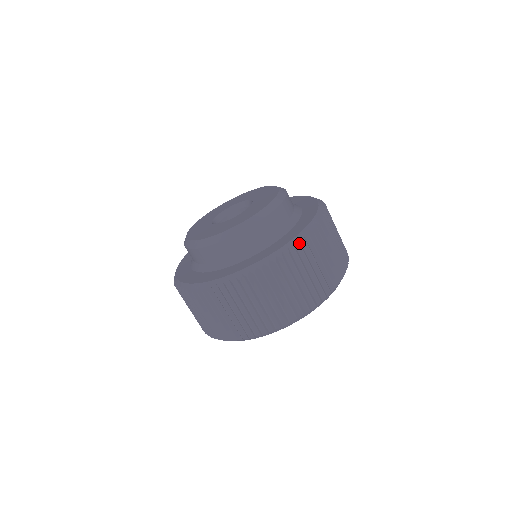
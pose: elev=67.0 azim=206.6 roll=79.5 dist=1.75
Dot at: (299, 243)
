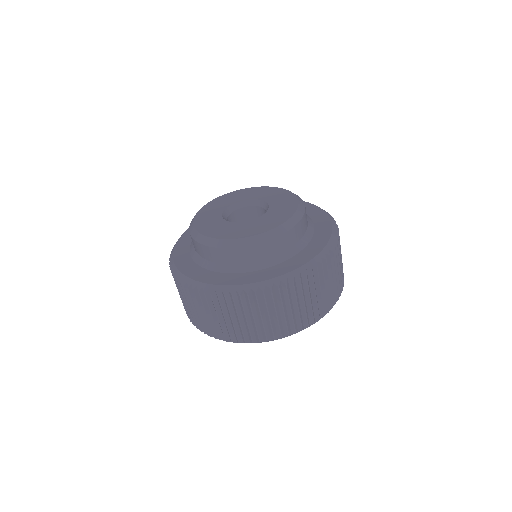
Dot at: (334, 245)
